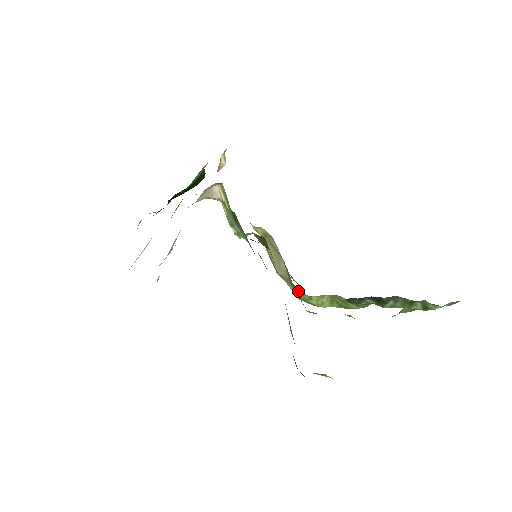
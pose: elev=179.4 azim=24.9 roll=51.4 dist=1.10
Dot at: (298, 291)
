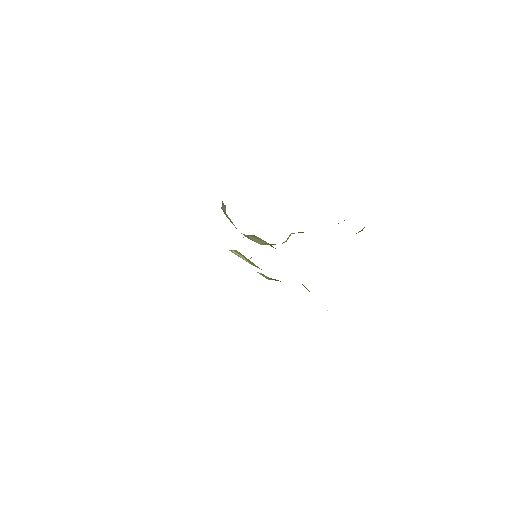
Dot at: occluded
